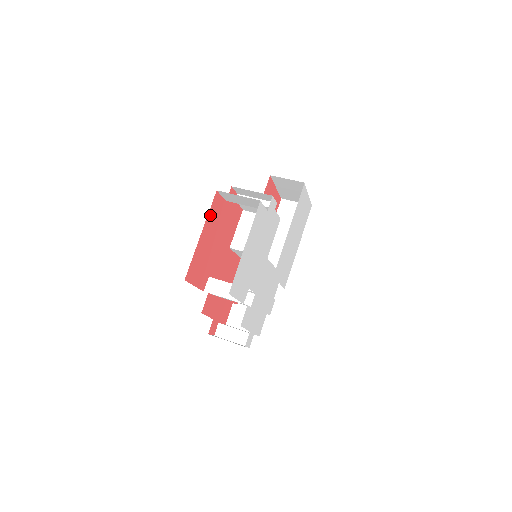
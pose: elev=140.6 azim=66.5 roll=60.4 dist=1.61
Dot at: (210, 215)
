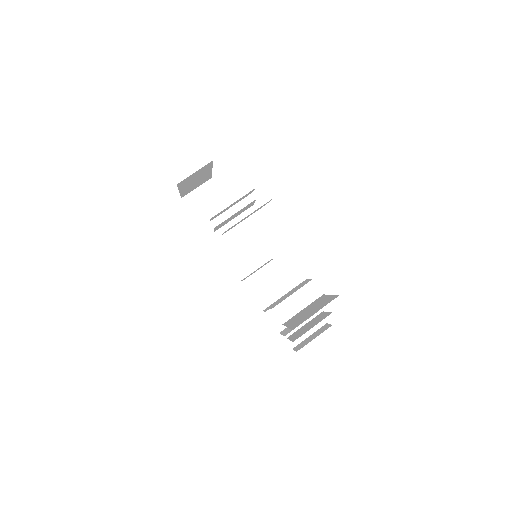
Dot at: occluded
